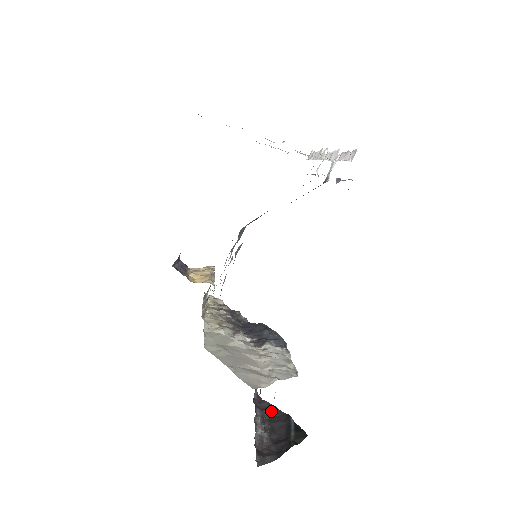
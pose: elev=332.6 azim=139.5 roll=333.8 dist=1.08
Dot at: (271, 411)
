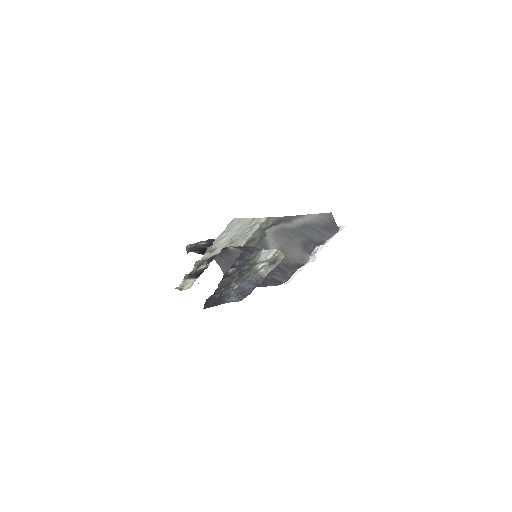
Dot at: occluded
